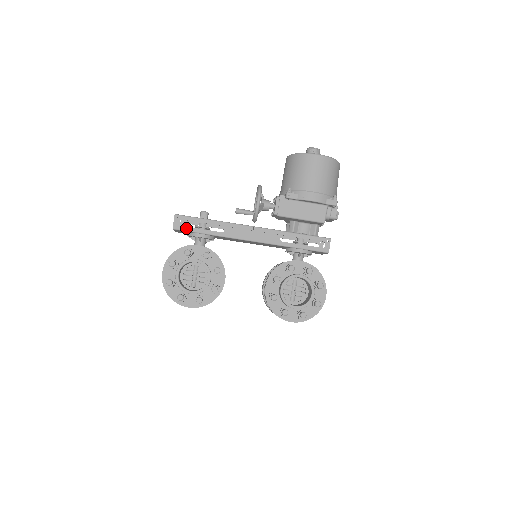
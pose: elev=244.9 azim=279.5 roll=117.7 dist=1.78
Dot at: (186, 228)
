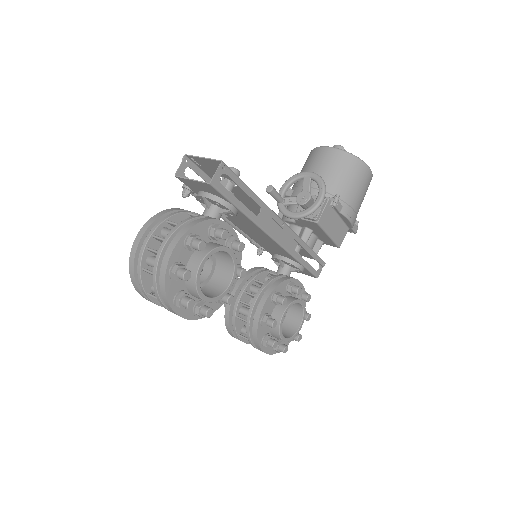
Dot at: (225, 190)
